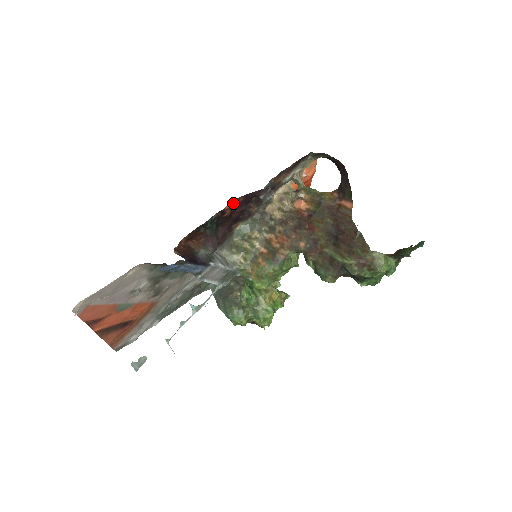
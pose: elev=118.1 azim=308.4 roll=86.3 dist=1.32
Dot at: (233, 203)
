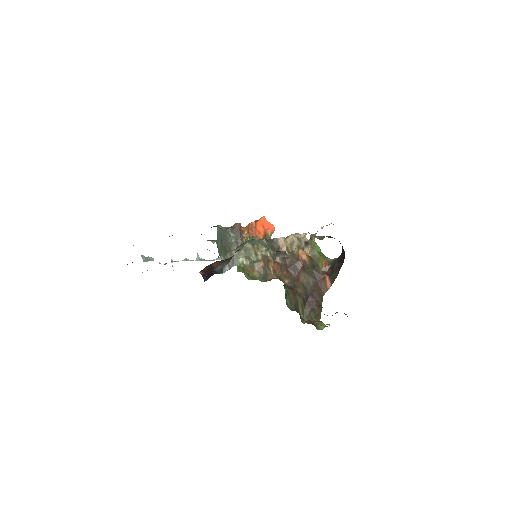
Dot at: occluded
